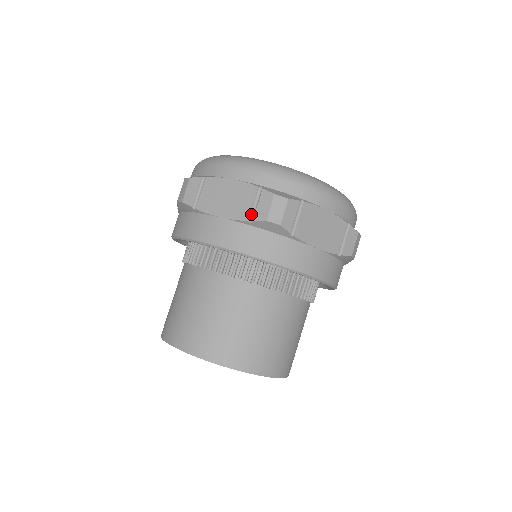
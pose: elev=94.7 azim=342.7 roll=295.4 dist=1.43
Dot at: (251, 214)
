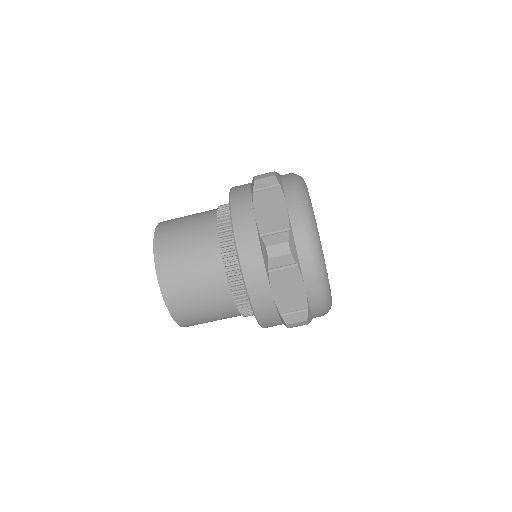
Dot at: (286, 312)
